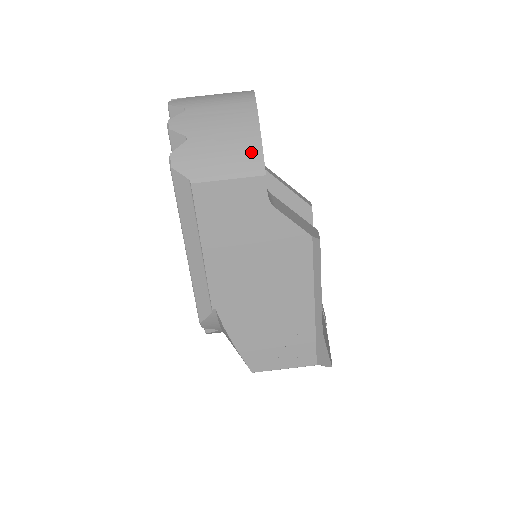
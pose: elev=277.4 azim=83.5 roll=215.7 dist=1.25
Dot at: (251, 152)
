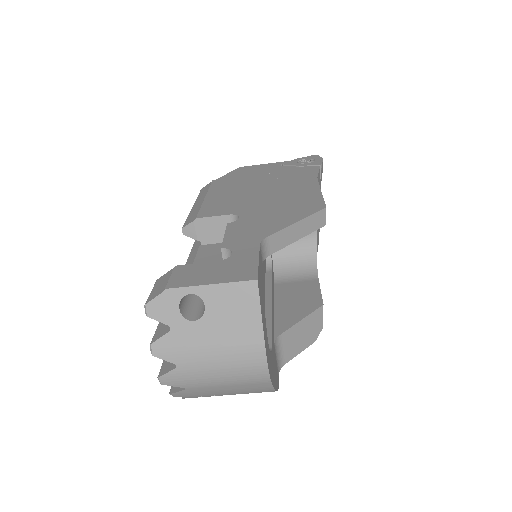
Dot at: occluded
